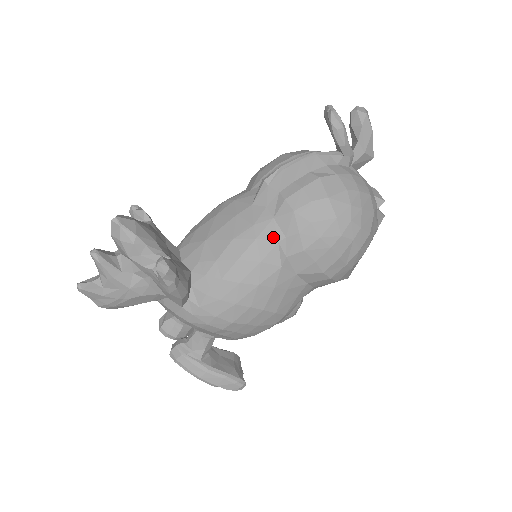
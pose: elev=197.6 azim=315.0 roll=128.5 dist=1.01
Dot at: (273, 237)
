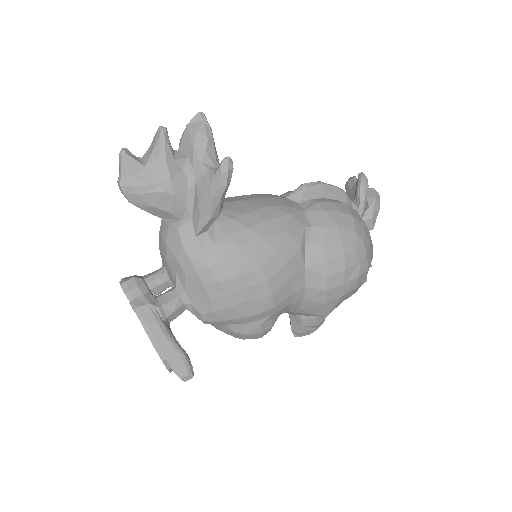
Dot at: (302, 221)
